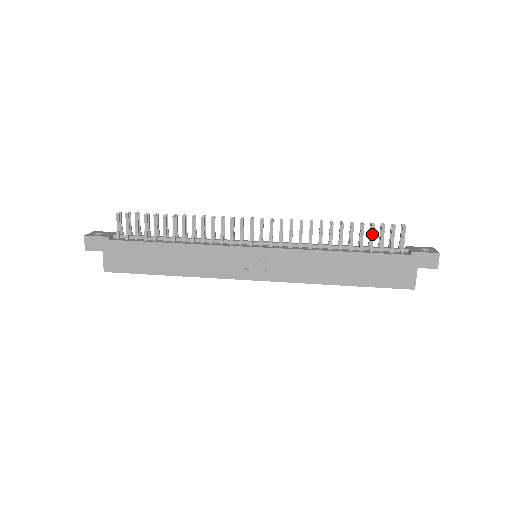
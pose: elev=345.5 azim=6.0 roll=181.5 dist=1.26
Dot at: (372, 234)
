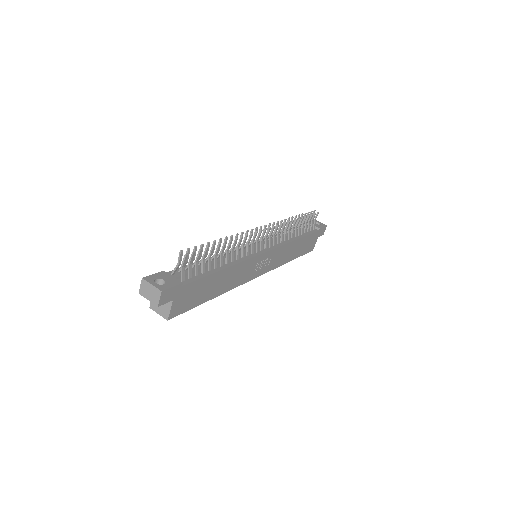
Dot at: (307, 221)
